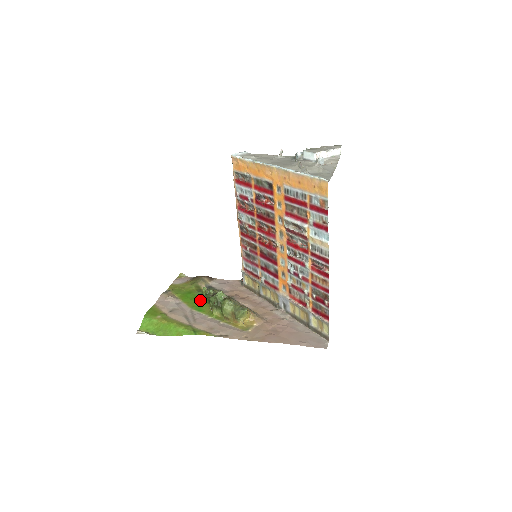
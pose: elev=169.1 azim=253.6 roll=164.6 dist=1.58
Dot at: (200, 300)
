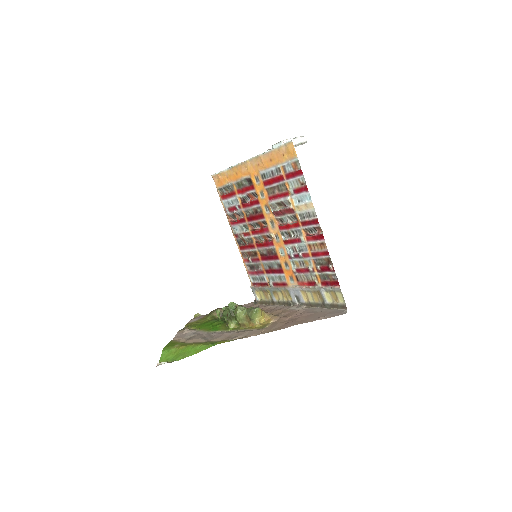
Dot at: (216, 324)
